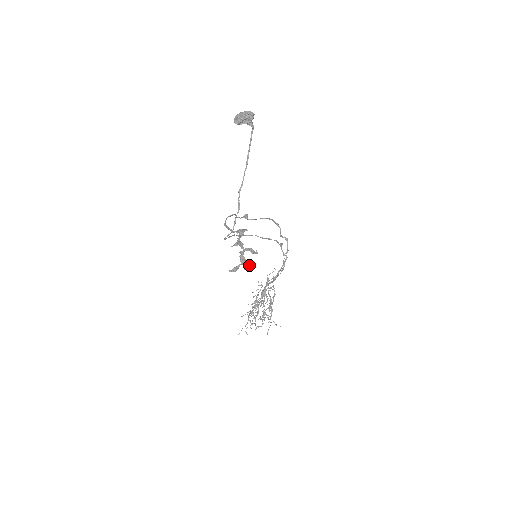
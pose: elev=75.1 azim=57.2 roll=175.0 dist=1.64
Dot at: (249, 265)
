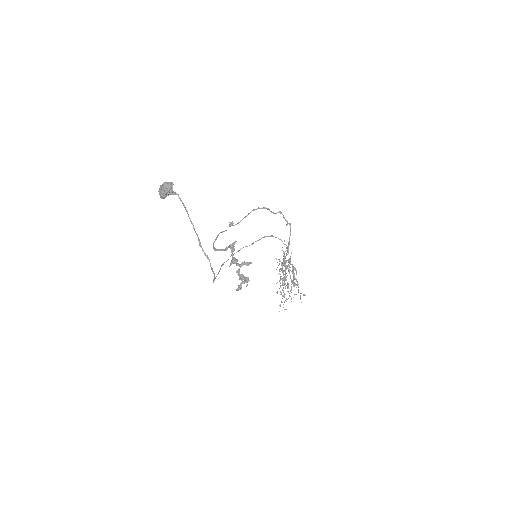
Dot at: (248, 281)
